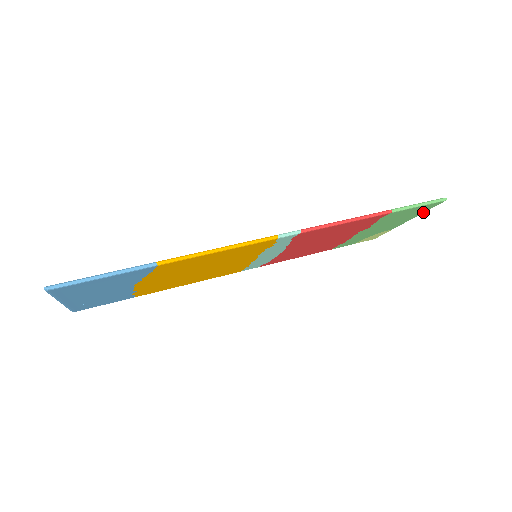
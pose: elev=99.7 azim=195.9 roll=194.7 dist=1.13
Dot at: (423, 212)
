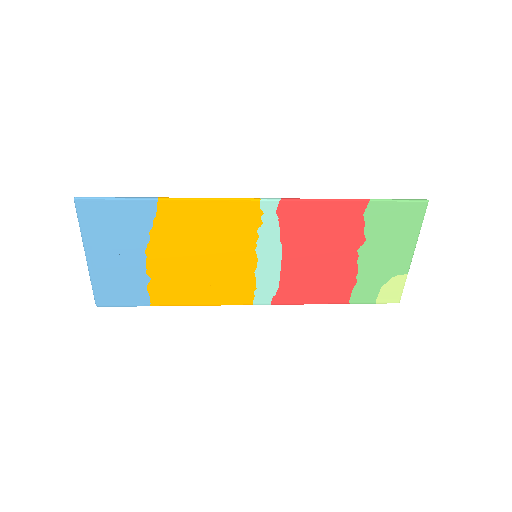
Dot at: (418, 229)
